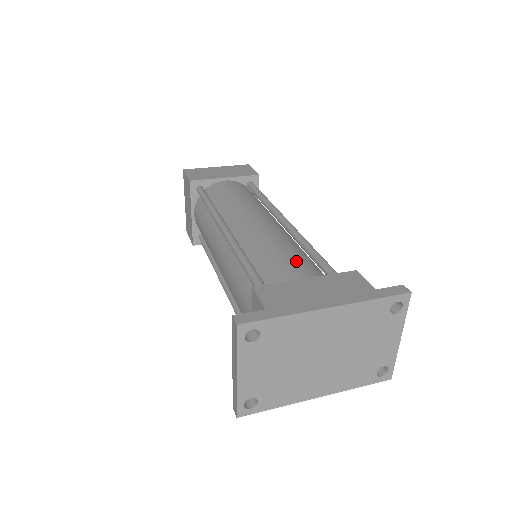
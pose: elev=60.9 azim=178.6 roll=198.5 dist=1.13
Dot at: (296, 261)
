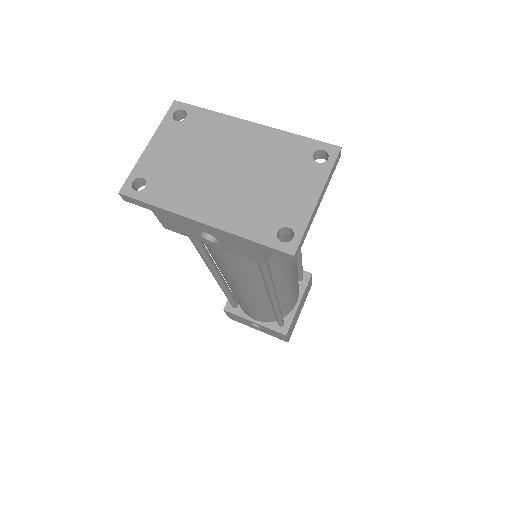
Dot at: occluded
